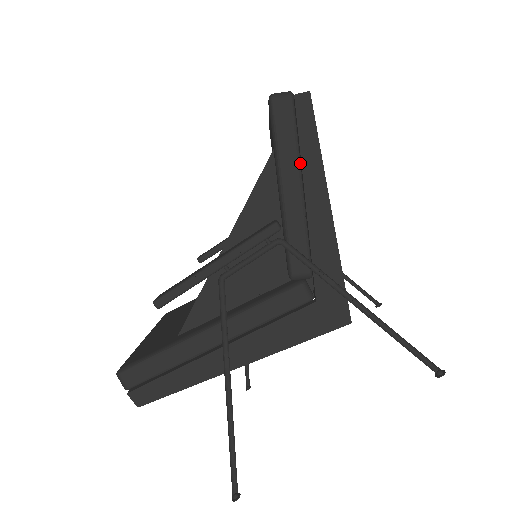
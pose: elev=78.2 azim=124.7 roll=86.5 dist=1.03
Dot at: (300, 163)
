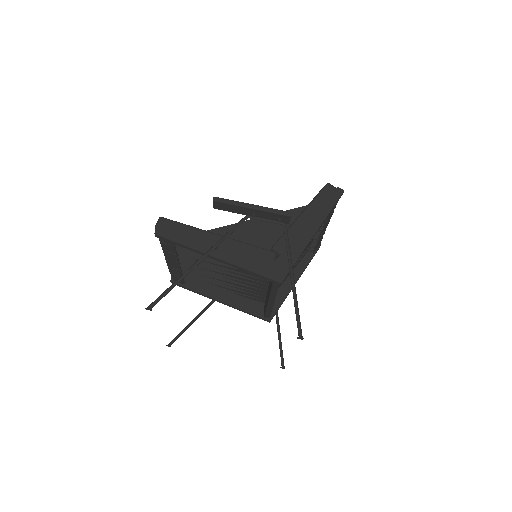
Dot at: occluded
